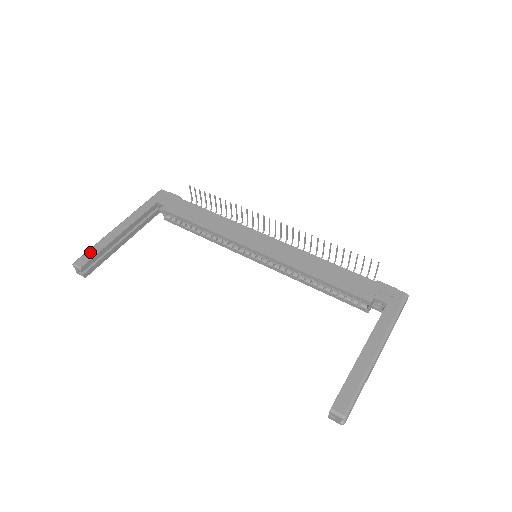
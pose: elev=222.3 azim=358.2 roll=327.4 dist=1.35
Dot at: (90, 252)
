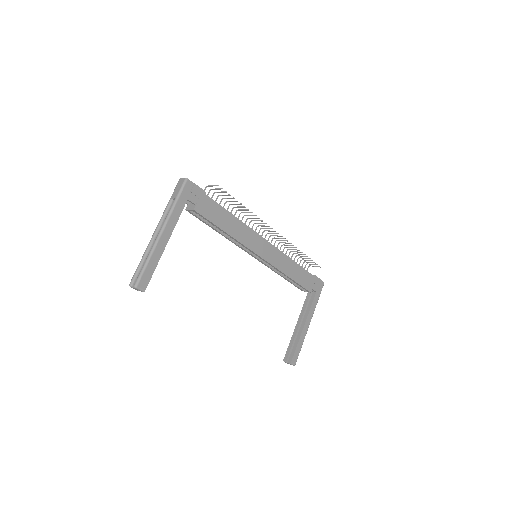
Dot at: (147, 272)
